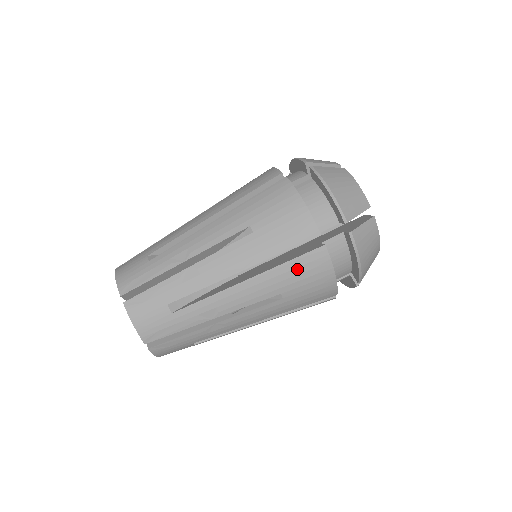
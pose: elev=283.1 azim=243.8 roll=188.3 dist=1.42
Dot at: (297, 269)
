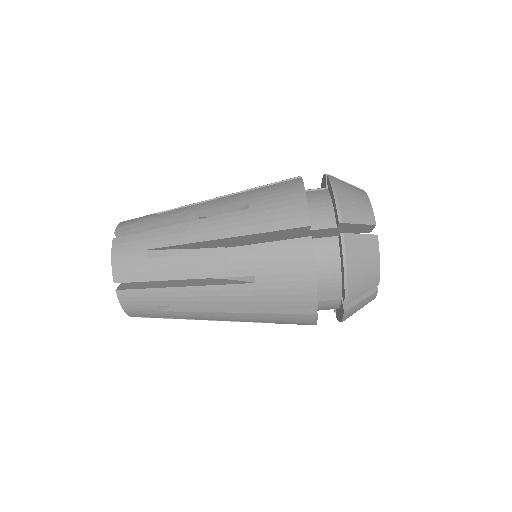
Dot at: (284, 318)
